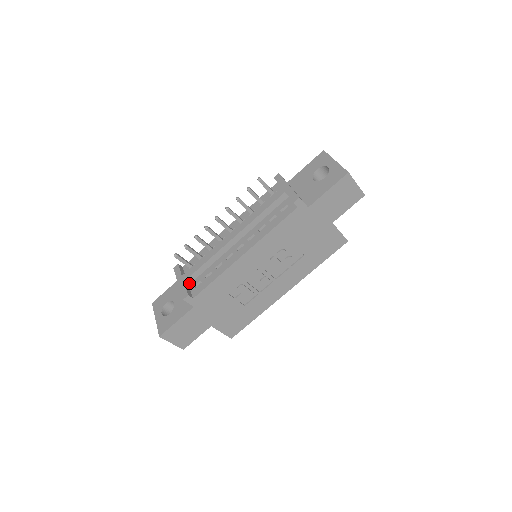
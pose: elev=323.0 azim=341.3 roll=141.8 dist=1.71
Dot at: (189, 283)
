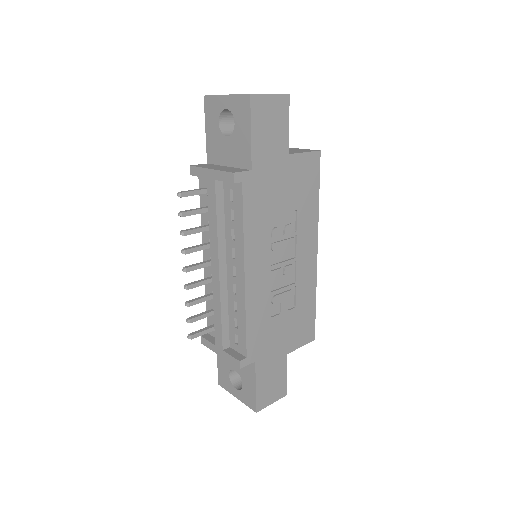
Dot at: (228, 345)
